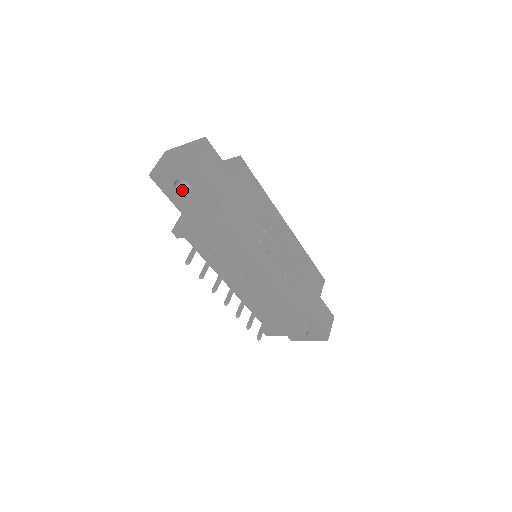
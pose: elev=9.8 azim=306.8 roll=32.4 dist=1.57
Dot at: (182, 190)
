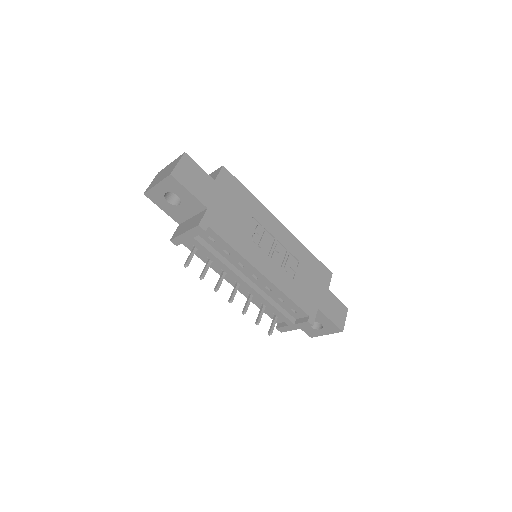
Dot at: (173, 202)
